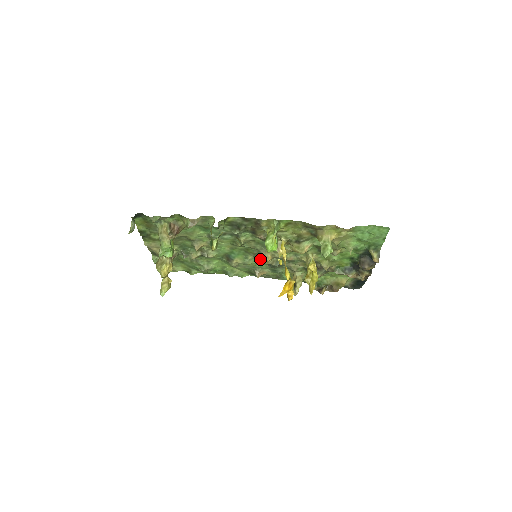
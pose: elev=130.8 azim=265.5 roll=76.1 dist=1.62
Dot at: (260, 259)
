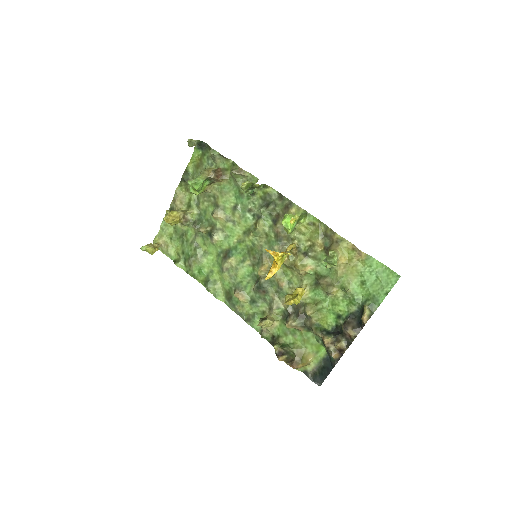
Dot at: (253, 273)
